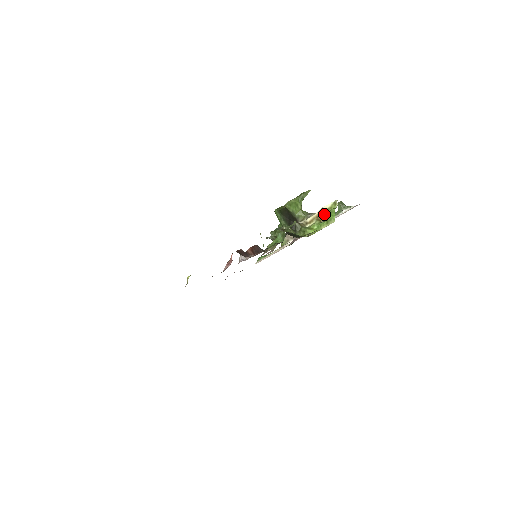
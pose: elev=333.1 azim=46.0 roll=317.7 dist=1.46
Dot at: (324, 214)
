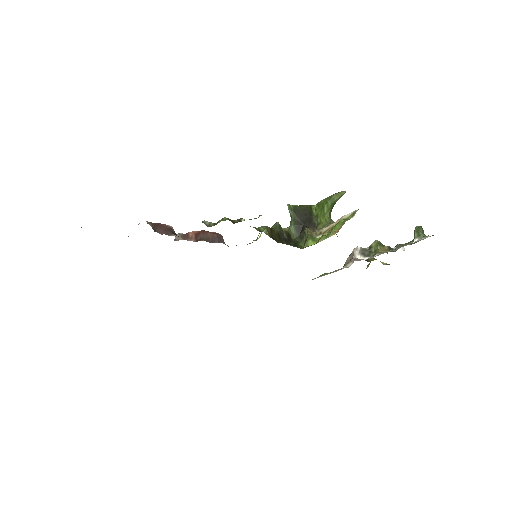
Dot at: occluded
